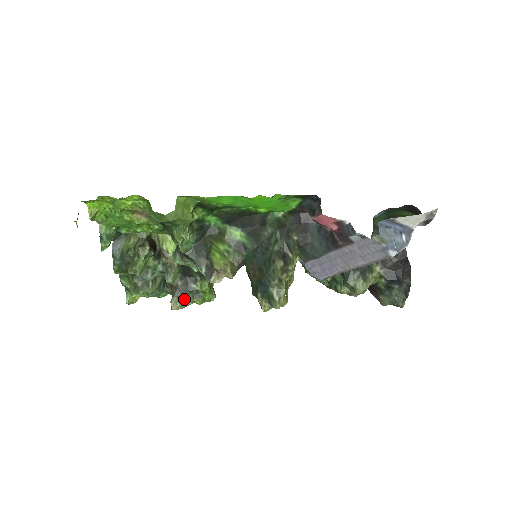
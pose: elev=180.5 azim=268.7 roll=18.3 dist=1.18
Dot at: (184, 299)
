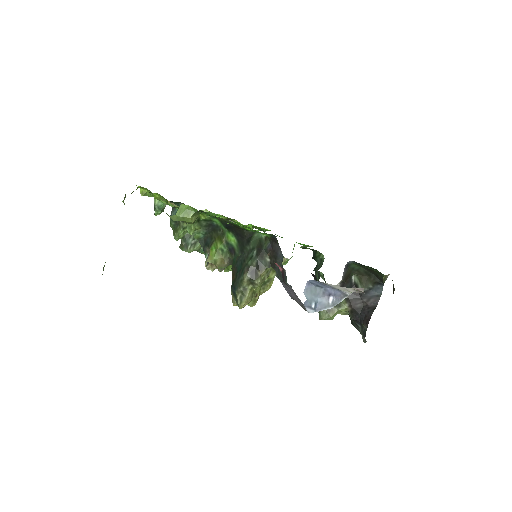
Dot at: occluded
